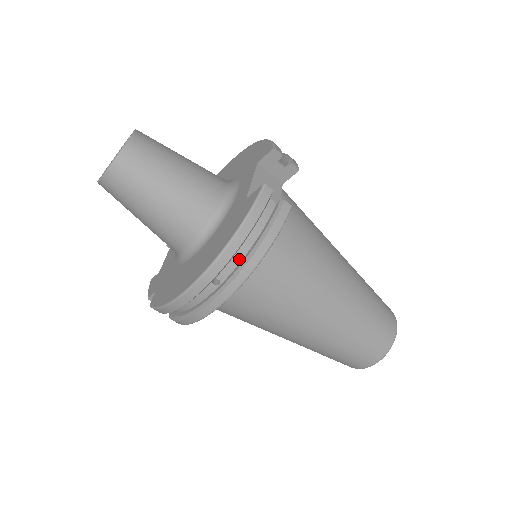
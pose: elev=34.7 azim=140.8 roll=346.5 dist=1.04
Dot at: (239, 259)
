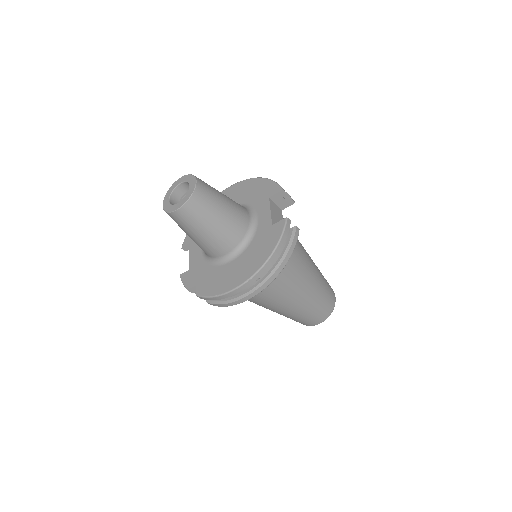
Dot at: (272, 264)
